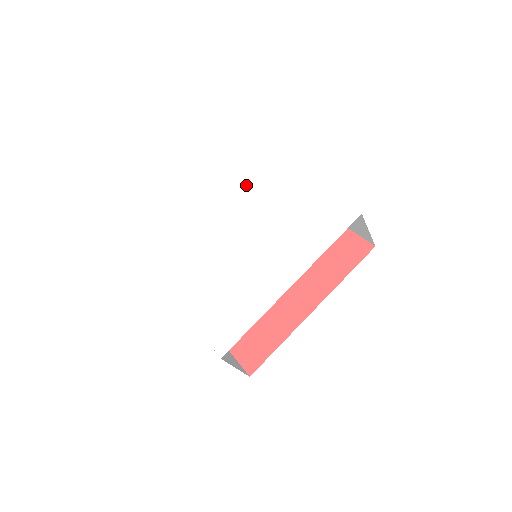
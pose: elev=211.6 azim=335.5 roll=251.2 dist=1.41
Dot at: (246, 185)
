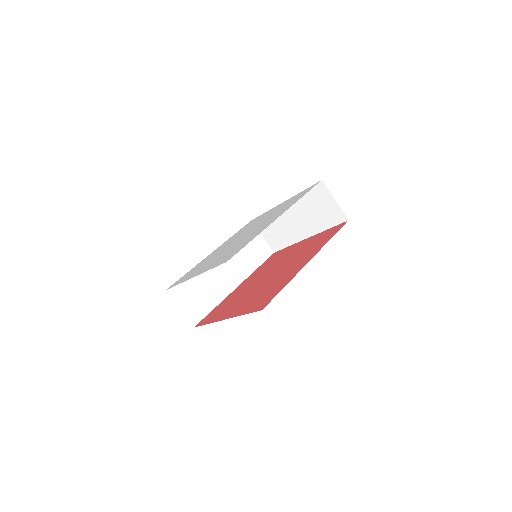
Dot at: occluded
